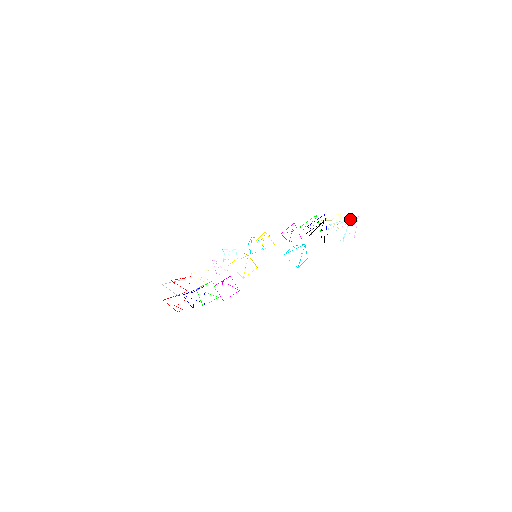
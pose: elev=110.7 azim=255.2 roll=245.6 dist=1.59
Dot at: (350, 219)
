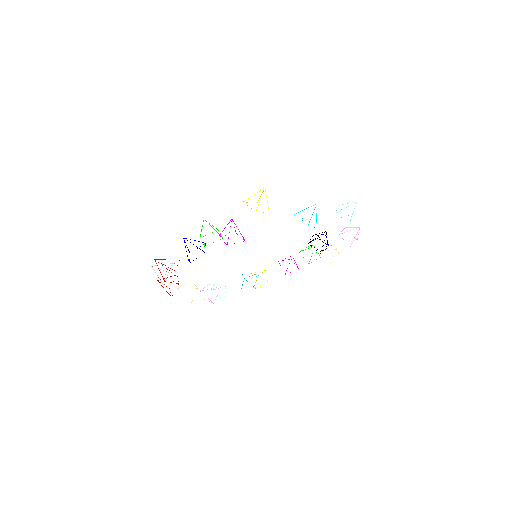
Dot at: occluded
